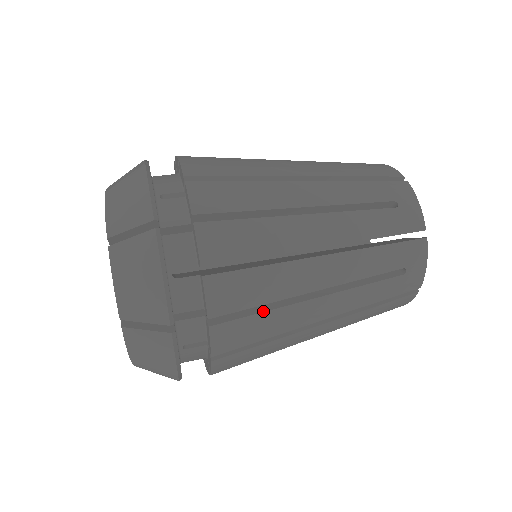
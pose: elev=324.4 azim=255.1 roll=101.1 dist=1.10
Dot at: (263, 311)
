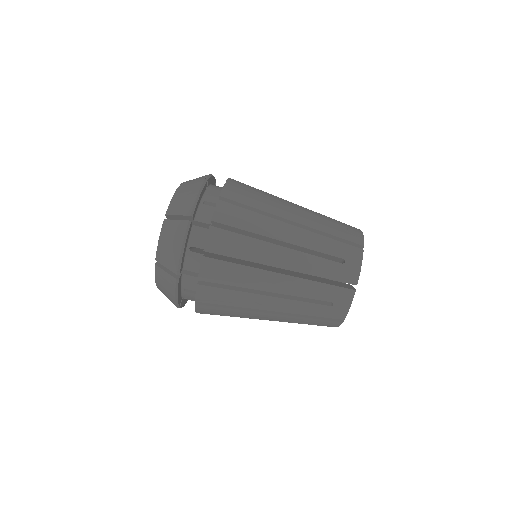
Dot at: occluded
